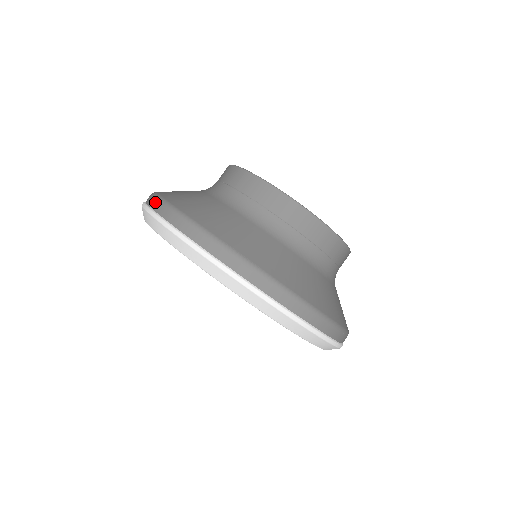
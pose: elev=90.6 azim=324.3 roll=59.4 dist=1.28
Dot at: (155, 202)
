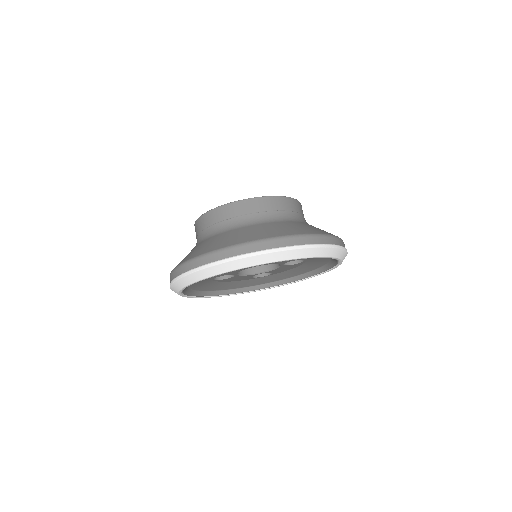
Dot at: (185, 267)
